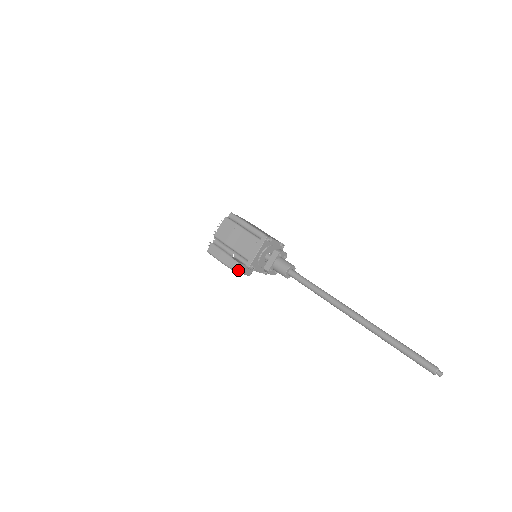
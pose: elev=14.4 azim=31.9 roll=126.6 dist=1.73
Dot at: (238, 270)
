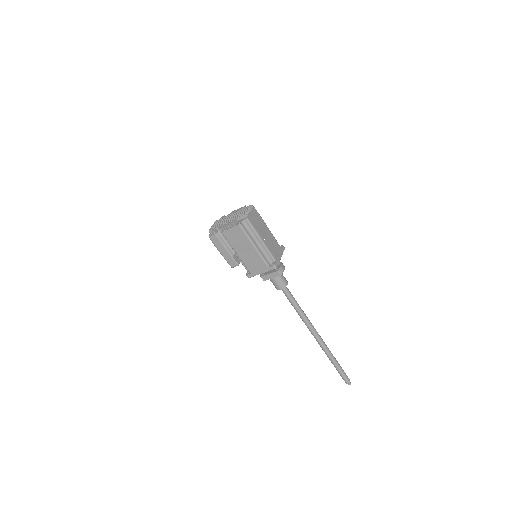
Dot at: occluded
